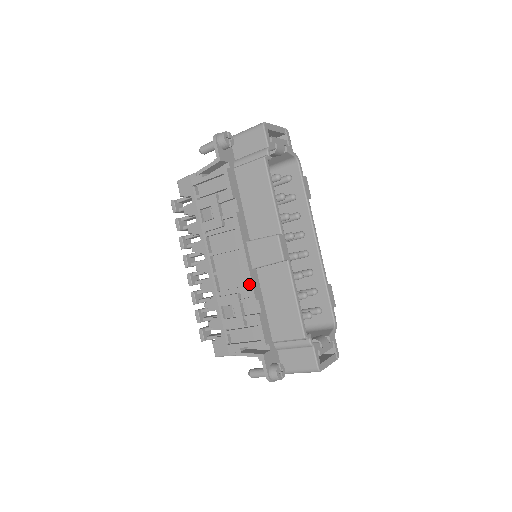
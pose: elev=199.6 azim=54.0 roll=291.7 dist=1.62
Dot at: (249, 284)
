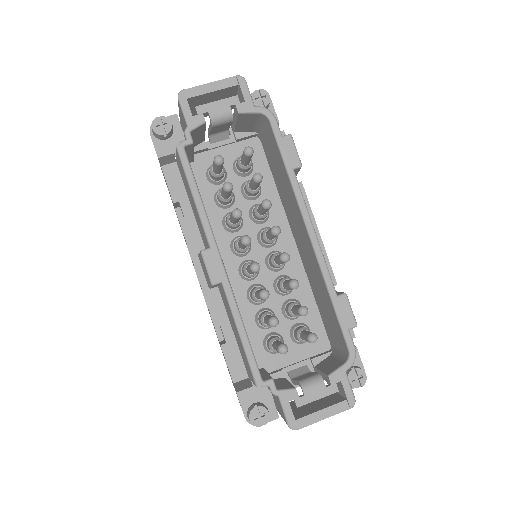
Dot at: (208, 307)
